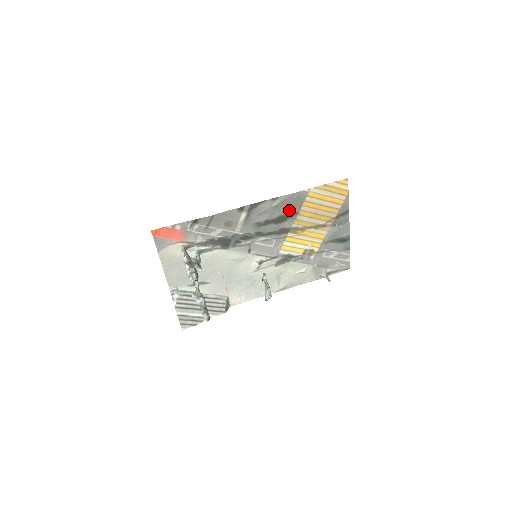
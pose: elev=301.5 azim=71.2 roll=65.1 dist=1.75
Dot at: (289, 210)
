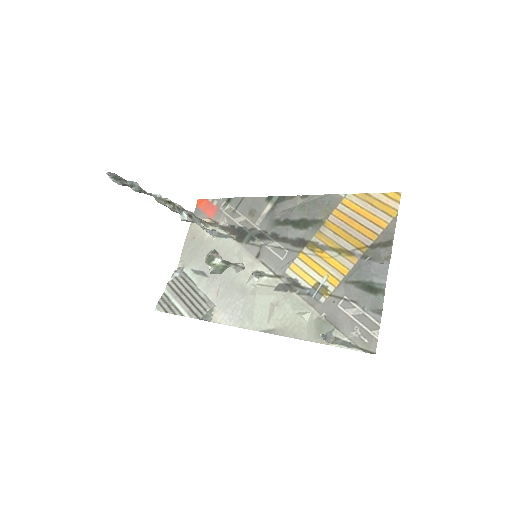
Dot at: (315, 215)
